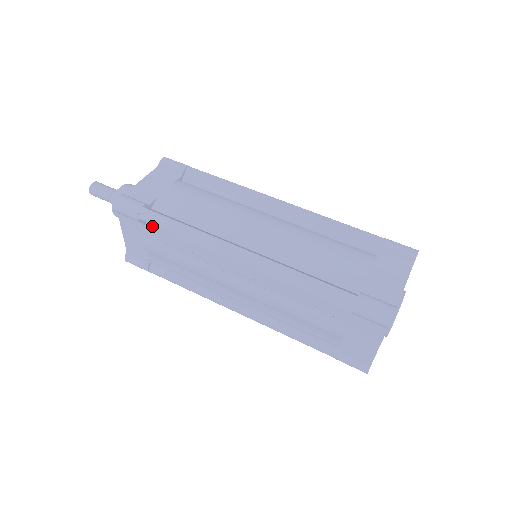
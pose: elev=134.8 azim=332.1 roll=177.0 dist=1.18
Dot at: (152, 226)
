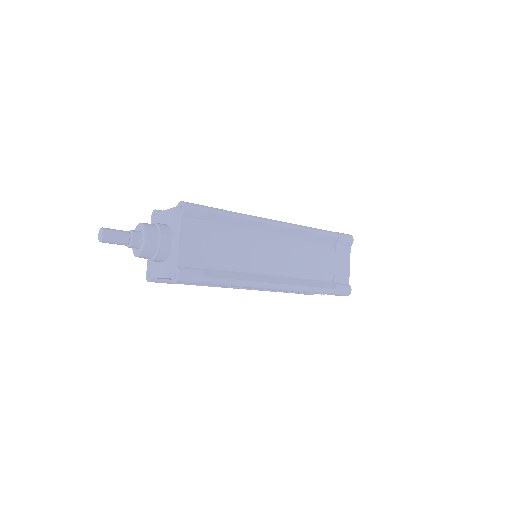
Dot at: occluded
